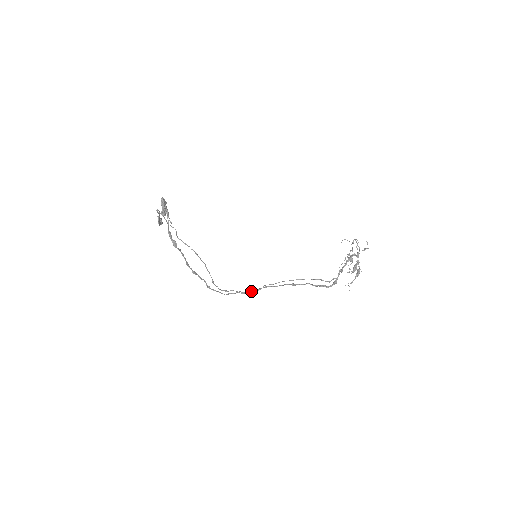
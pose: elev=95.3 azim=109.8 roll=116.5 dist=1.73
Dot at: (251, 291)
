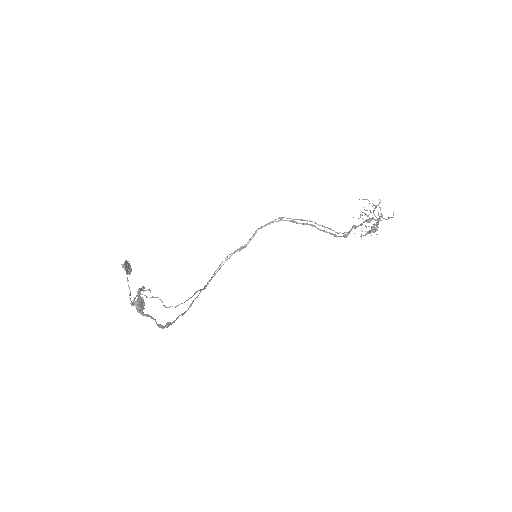
Dot at: (246, 245)
